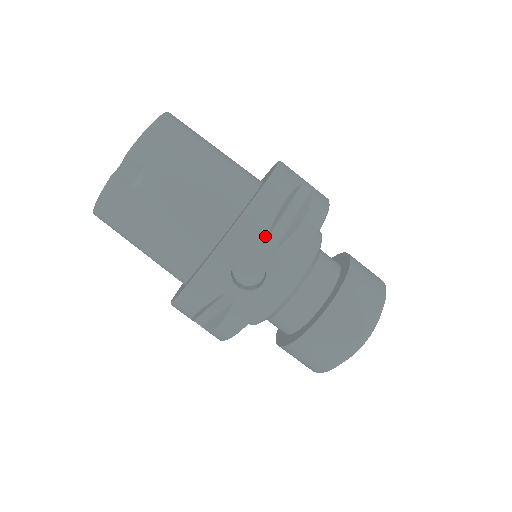
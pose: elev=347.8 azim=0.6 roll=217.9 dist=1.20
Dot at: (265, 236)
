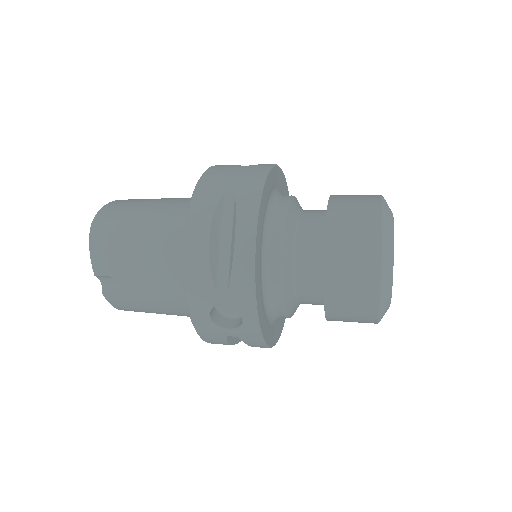
Dot at: (212, 284)
